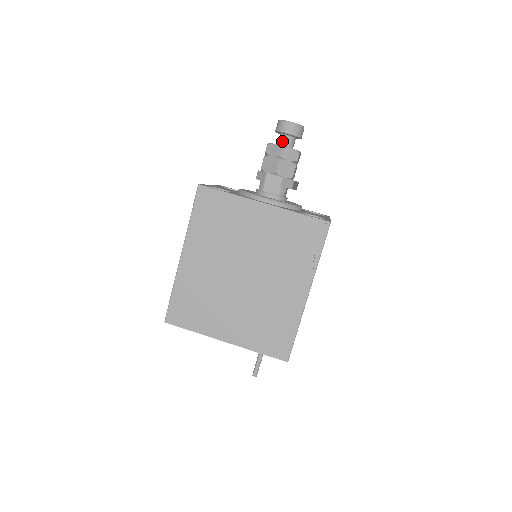
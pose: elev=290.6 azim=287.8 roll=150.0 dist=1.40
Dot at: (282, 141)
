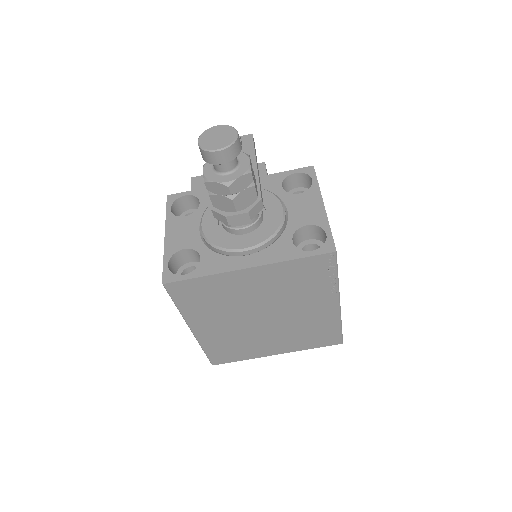
Dot at: (220, 169)
